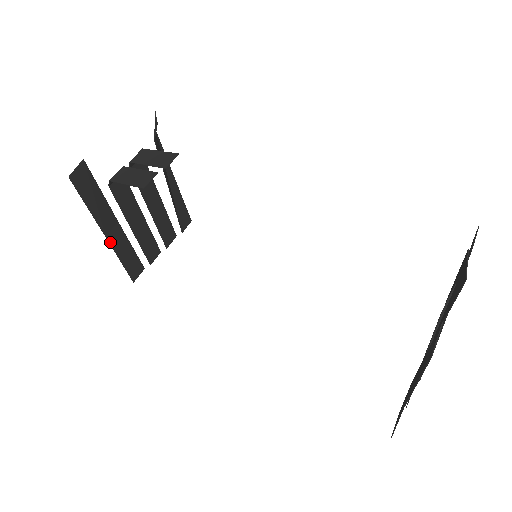
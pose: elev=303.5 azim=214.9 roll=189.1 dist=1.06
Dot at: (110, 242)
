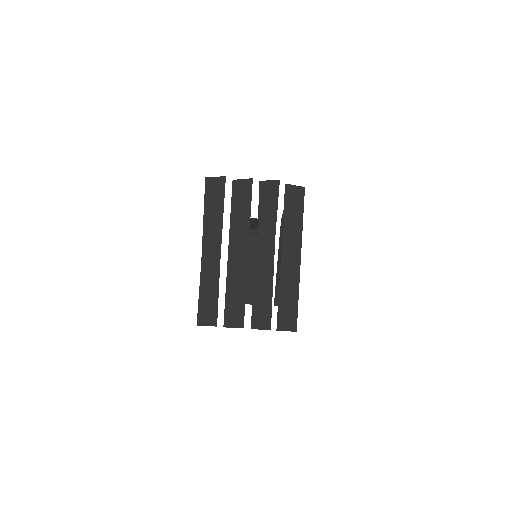
Dot at: occluded
